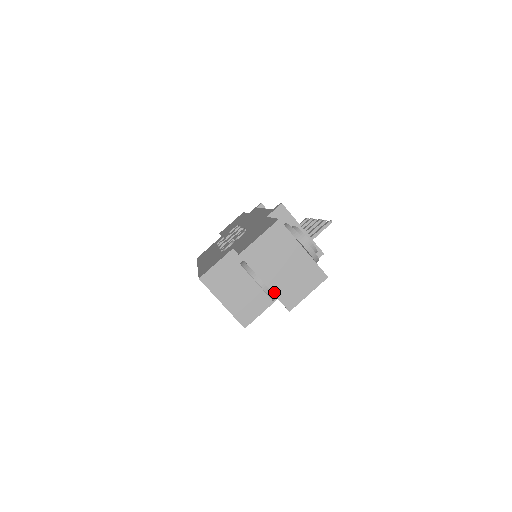
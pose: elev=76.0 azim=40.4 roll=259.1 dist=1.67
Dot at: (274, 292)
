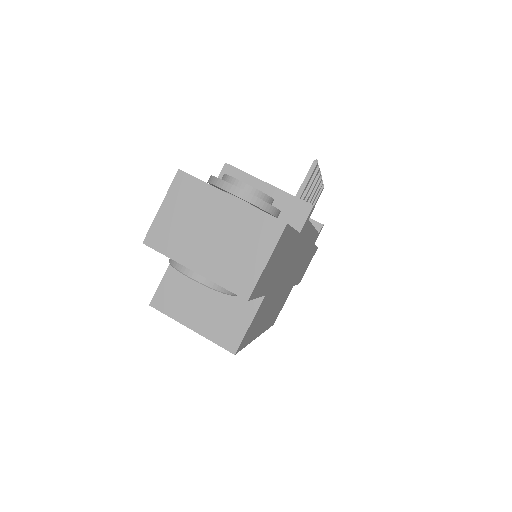
Dot at: (212, 279)
